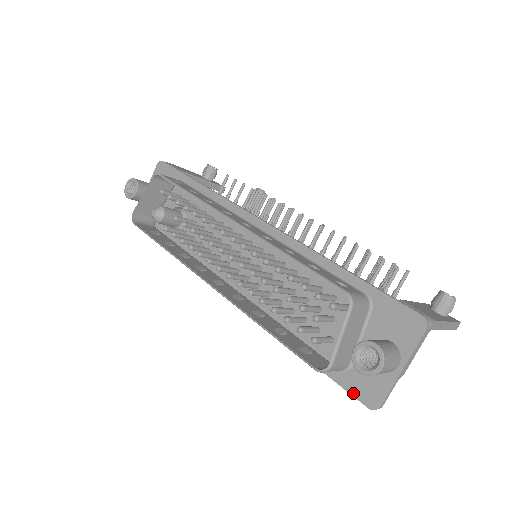
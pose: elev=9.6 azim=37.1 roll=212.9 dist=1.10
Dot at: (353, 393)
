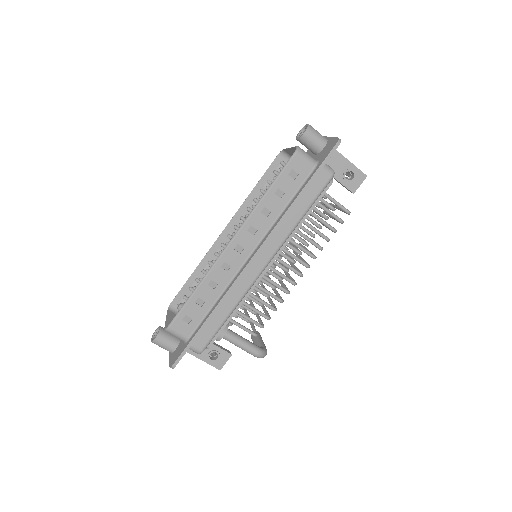
Dot at: (328, 153)
